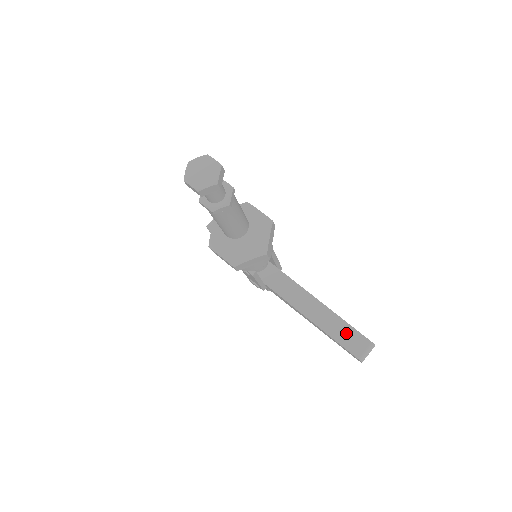
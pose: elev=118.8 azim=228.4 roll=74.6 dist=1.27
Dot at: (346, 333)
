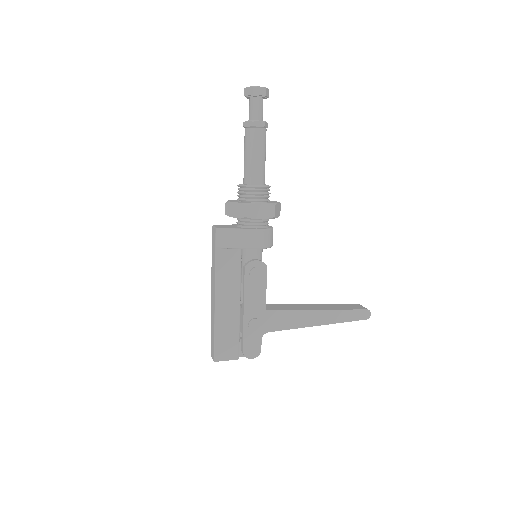
Dot at: (343, 306)
